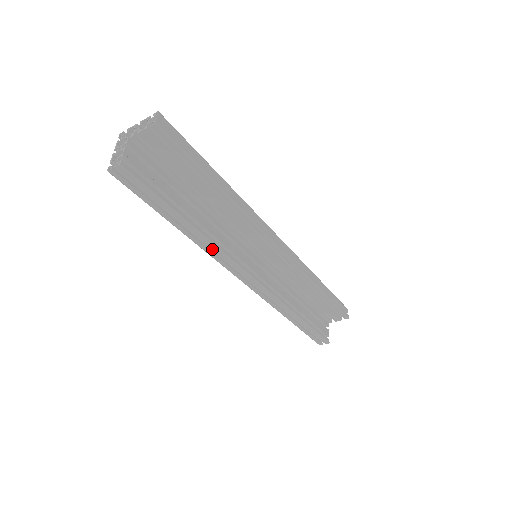
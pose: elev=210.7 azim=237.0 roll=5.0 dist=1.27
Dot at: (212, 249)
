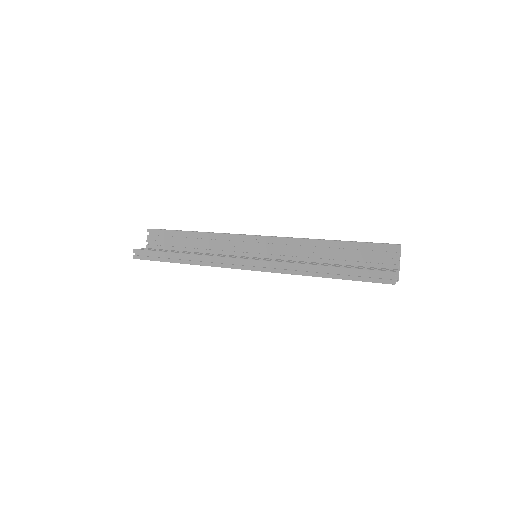
Dot at: (210, 263)
